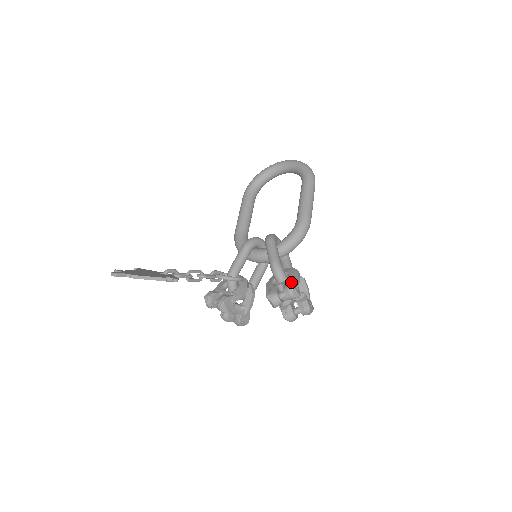
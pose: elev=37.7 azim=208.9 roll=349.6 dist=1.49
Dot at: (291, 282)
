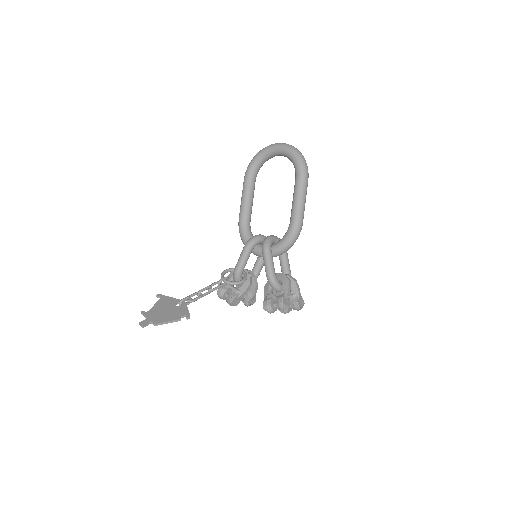
Dot at: (281, 299)
